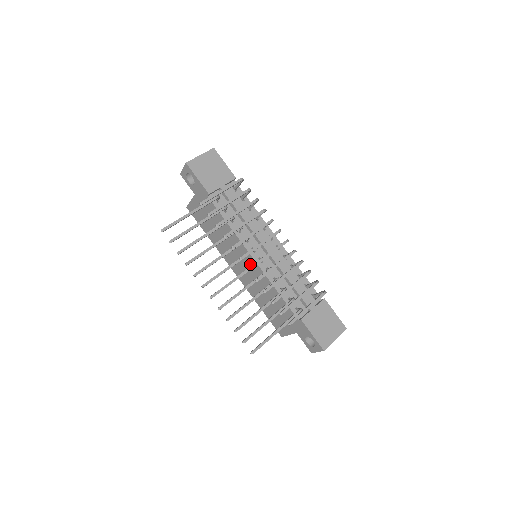
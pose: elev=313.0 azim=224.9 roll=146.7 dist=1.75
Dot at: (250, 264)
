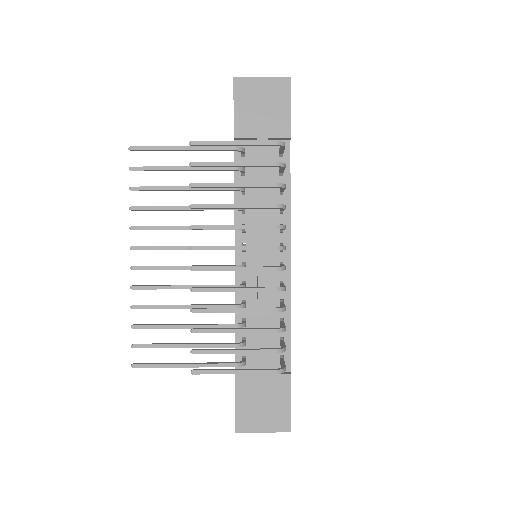
Dot at: occluded
